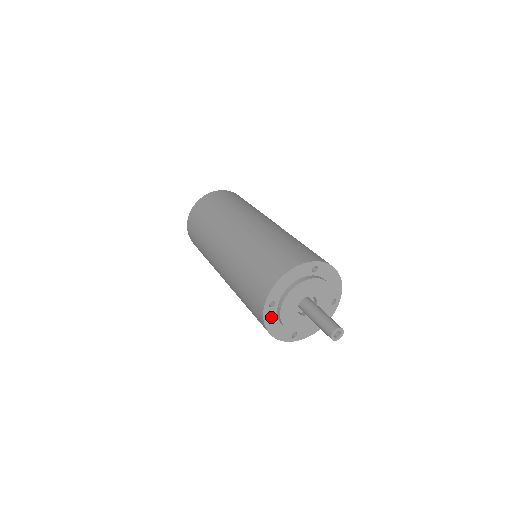
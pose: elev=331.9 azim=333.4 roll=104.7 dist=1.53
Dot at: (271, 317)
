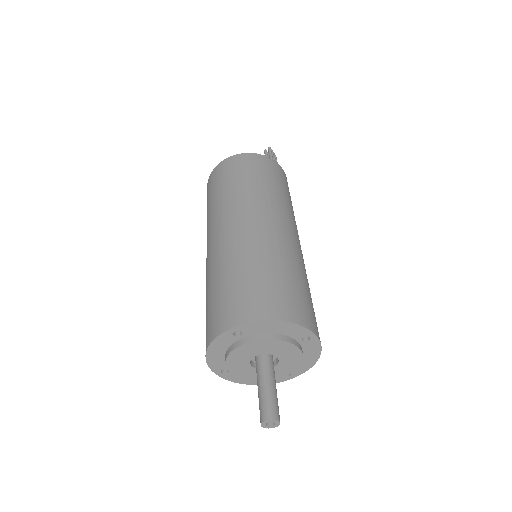
Dot at: occluded
